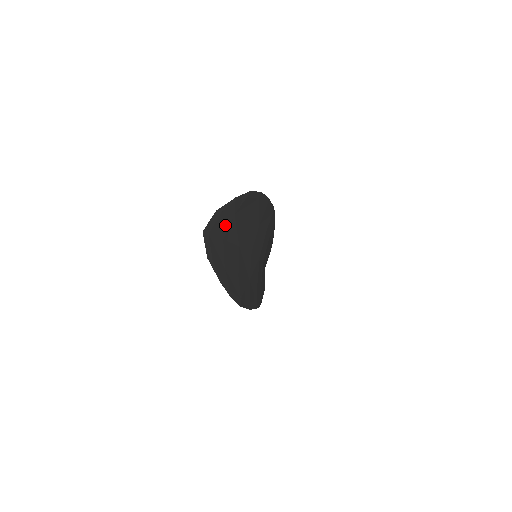
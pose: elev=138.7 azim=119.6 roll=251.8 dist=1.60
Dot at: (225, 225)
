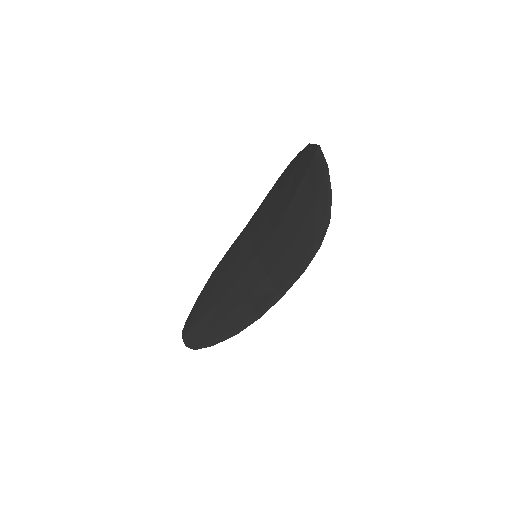
Dot at: occluded
